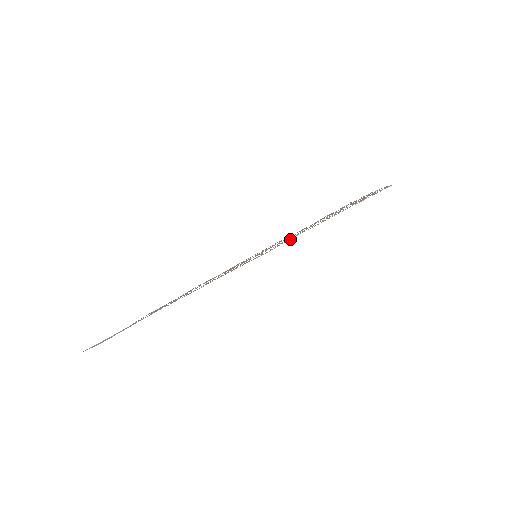
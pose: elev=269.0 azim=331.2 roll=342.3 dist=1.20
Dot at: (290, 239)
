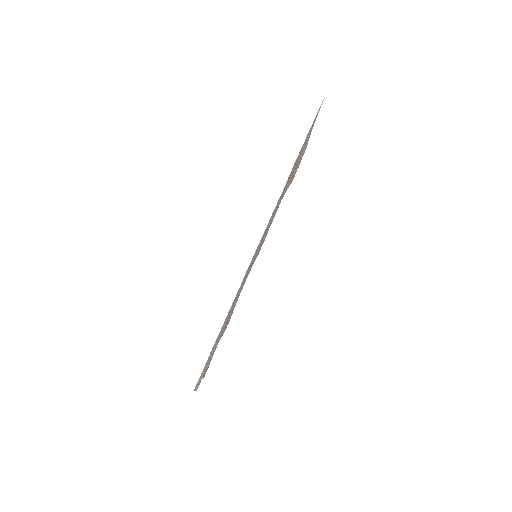
Dot at: occluded
